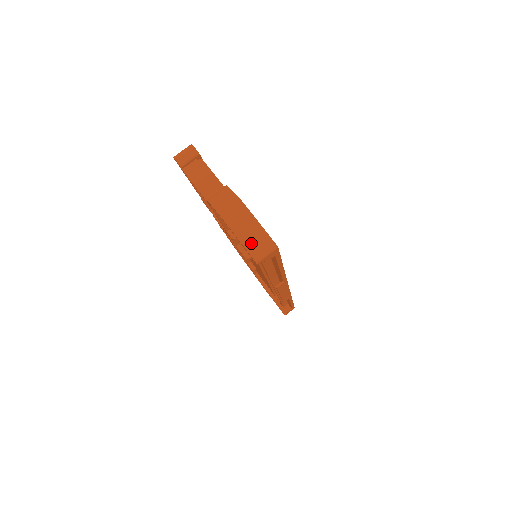
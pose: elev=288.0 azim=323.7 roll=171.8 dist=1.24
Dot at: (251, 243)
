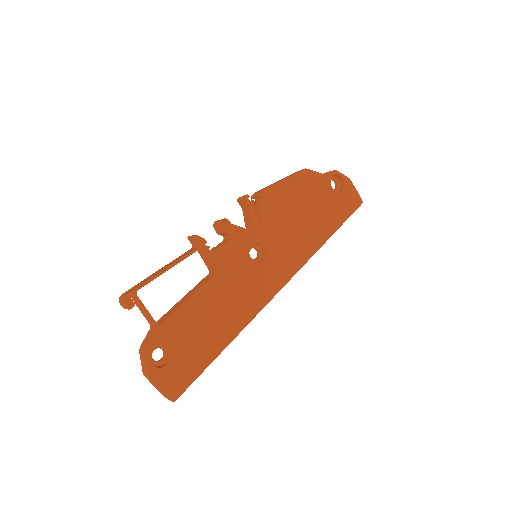
Dot at: (161, 393)
